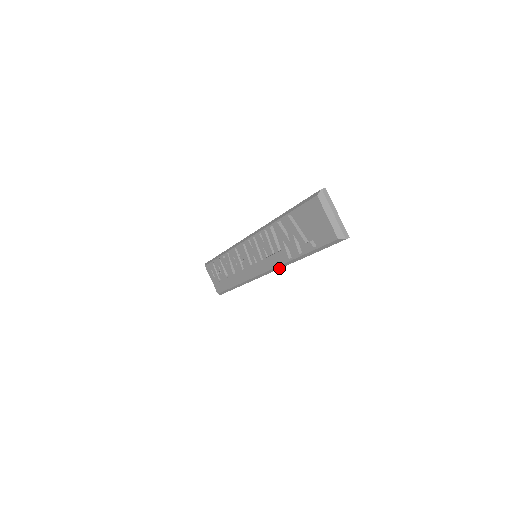
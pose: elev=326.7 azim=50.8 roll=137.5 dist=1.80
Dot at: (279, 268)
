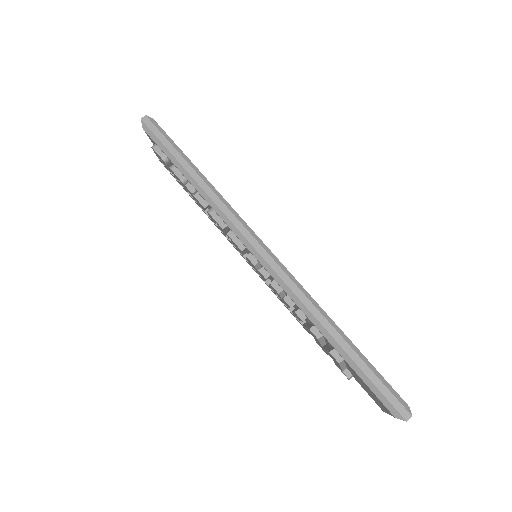
Dot at: occluded
